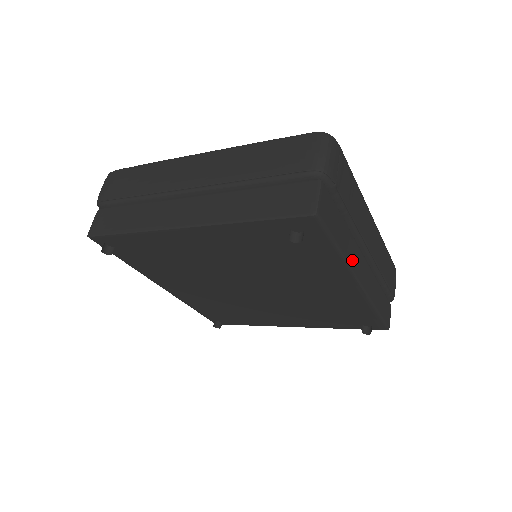
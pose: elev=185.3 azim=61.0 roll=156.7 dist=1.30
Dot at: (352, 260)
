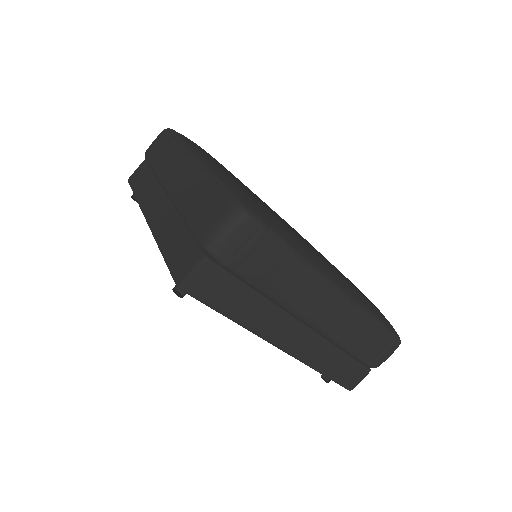
Dot at: (263, 328)
